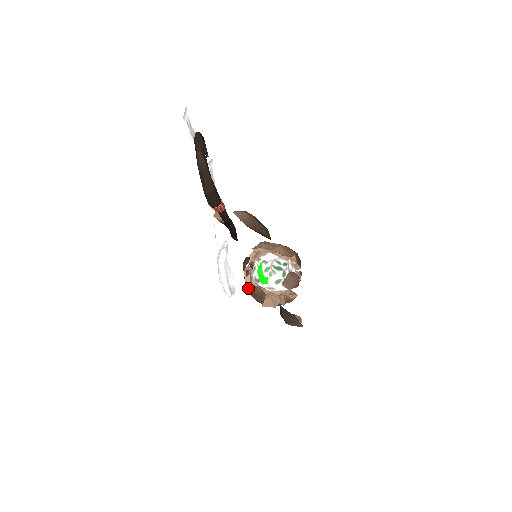
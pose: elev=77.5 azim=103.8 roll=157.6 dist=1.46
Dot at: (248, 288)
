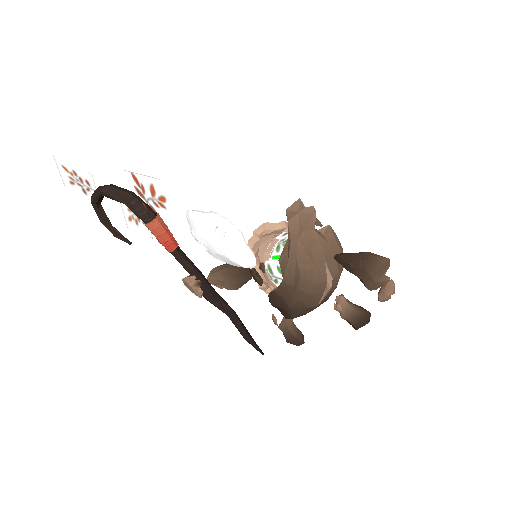
Dot at: (282, 282)
